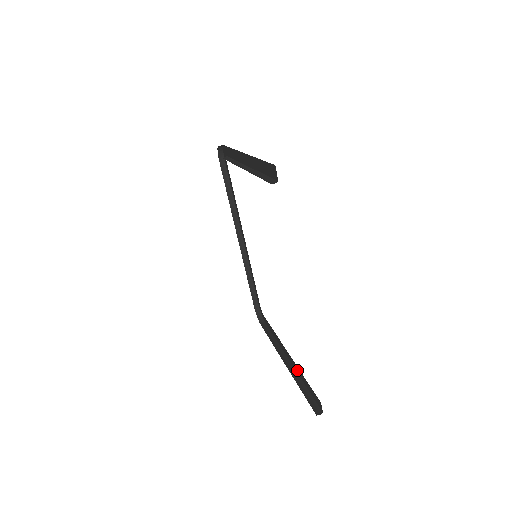
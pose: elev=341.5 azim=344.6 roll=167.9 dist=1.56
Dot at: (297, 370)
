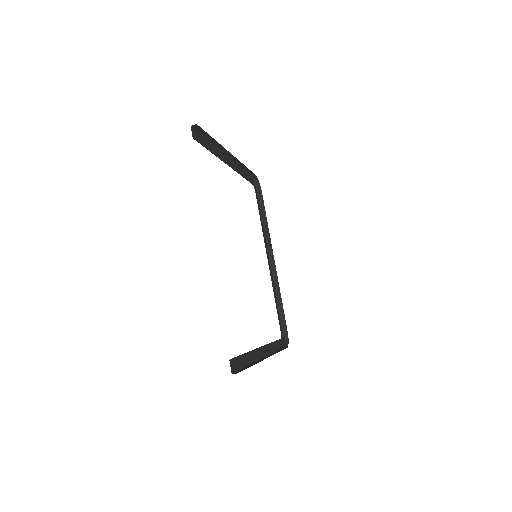
Dot at: occluded
